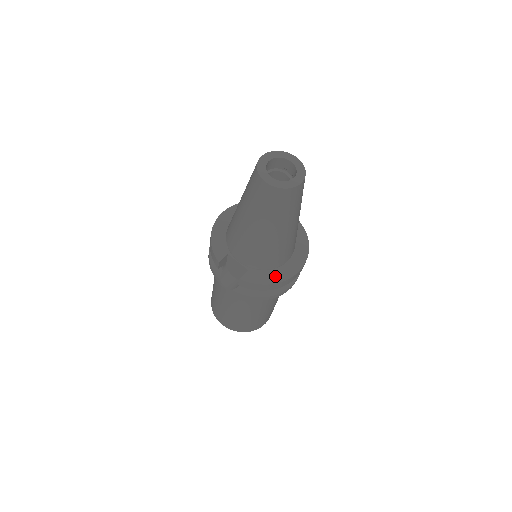
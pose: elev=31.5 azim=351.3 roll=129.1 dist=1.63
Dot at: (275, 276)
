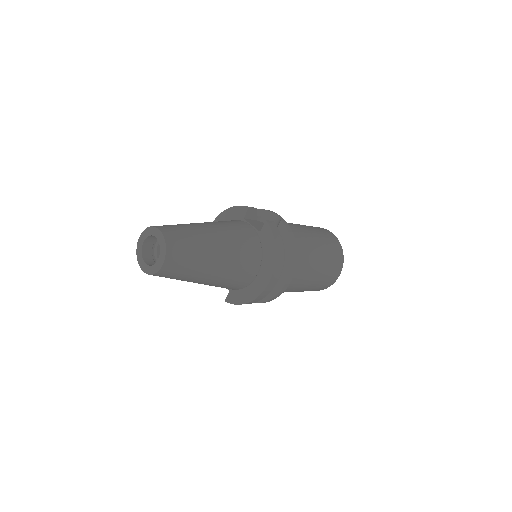
Dot at: (249, 294)
